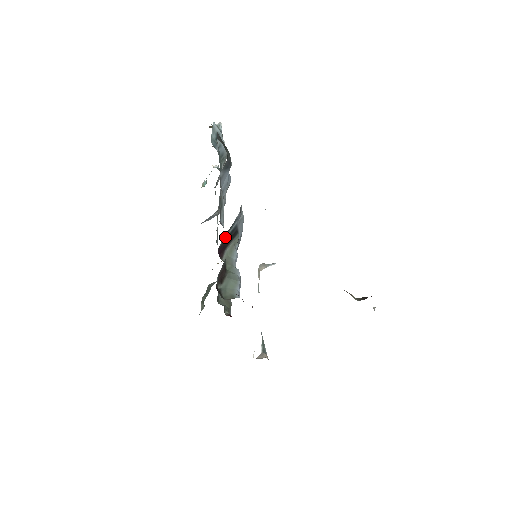
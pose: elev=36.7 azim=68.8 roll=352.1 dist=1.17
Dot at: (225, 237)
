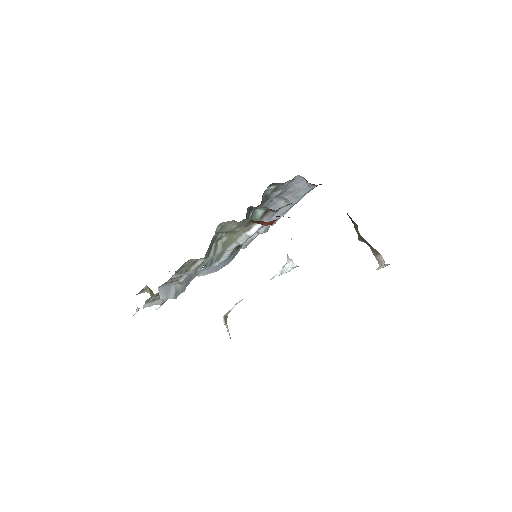
Dot at: (247, 216)
